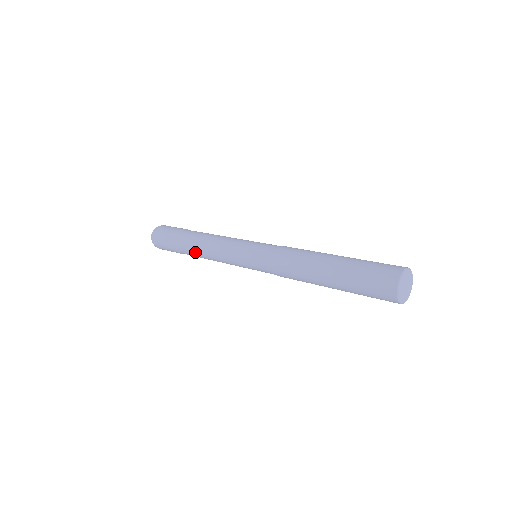
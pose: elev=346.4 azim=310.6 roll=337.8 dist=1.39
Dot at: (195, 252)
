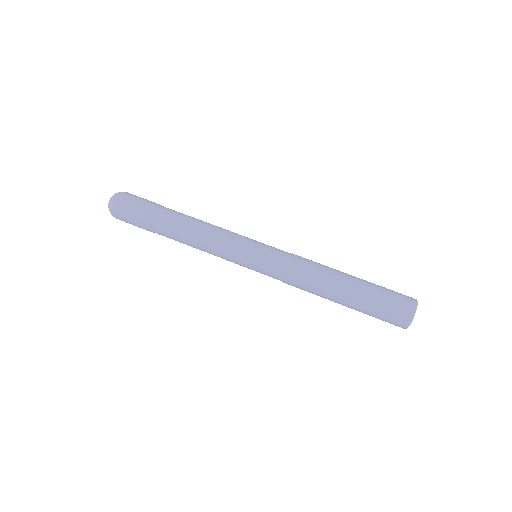
Dot at: occluded
